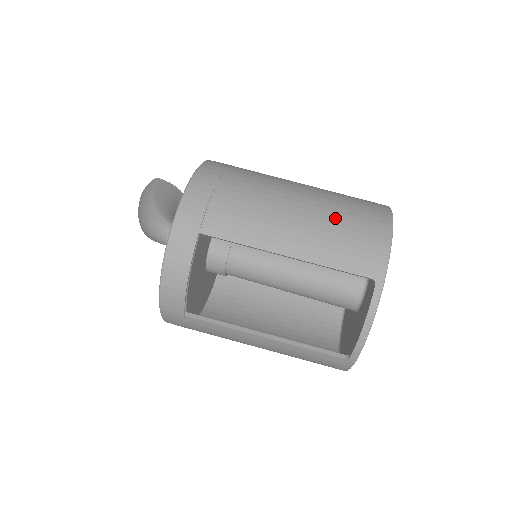
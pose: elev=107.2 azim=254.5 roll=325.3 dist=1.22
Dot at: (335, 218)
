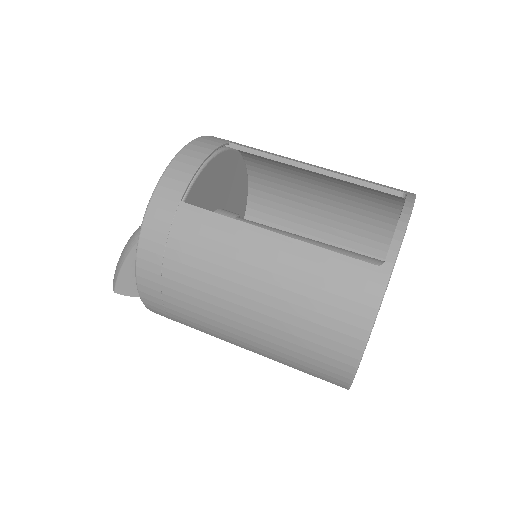
Dot at: occluded
